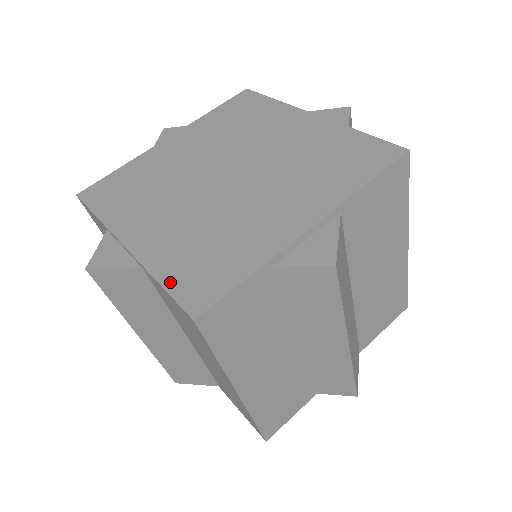
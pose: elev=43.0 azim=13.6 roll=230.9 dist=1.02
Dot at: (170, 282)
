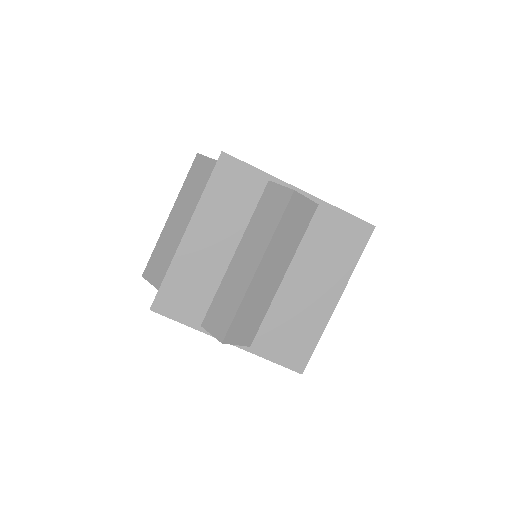
Dot at: occluded
